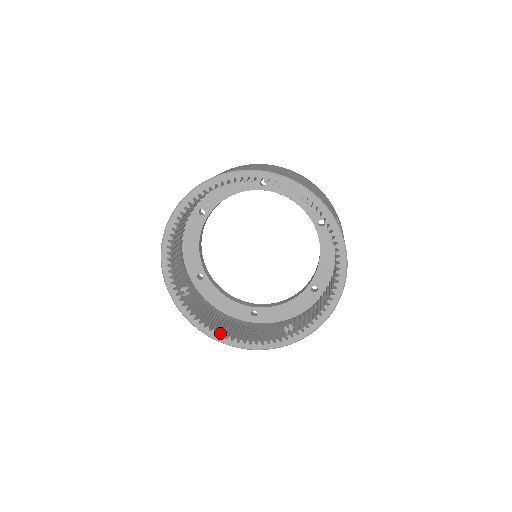
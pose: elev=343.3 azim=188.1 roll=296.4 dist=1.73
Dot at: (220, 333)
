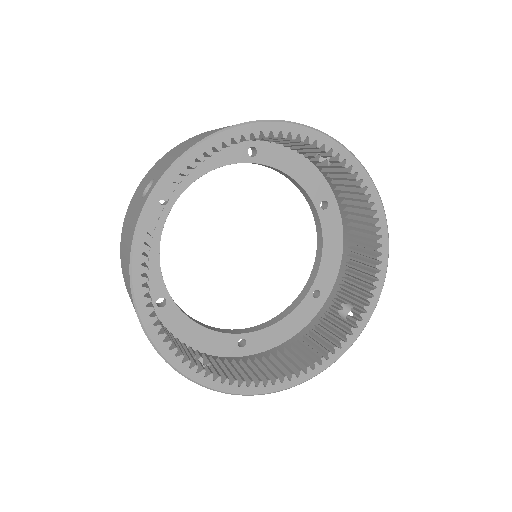
Dot at: (146, 291)
